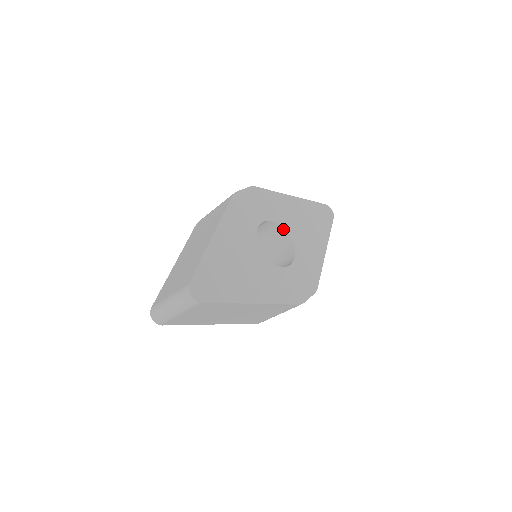
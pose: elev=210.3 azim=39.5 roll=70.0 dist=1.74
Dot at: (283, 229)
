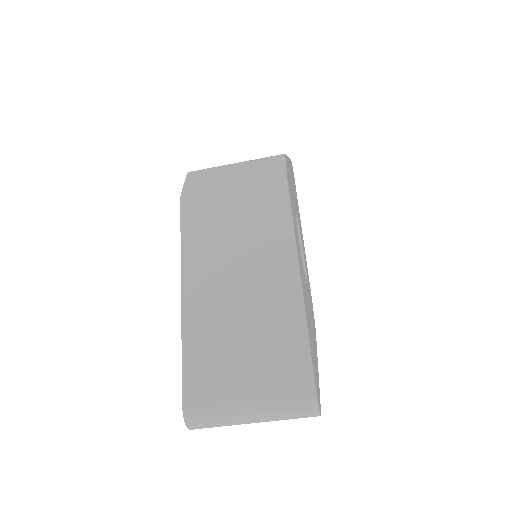
Dot at: (296, 219)
